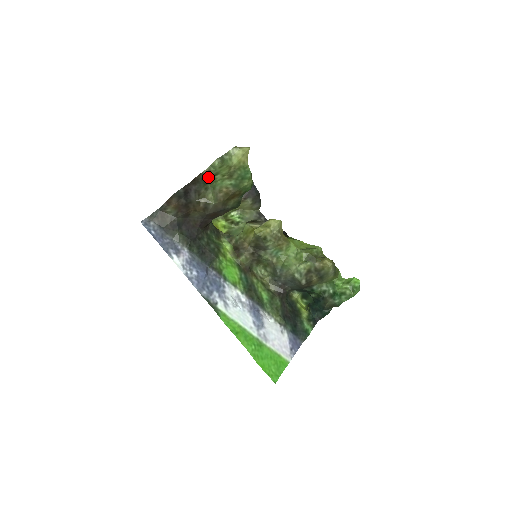
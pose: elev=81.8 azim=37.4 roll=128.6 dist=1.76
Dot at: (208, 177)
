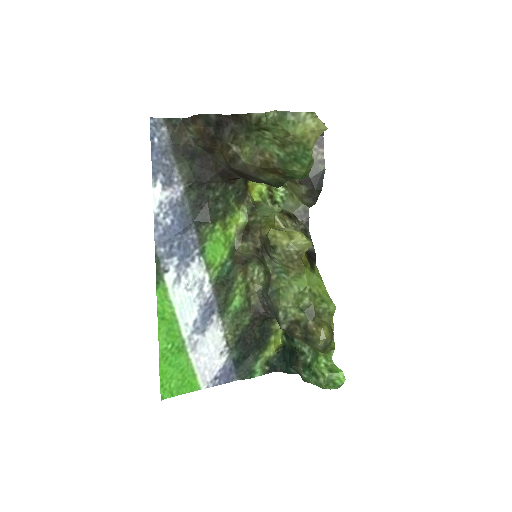
Dot at: (256, 125)
